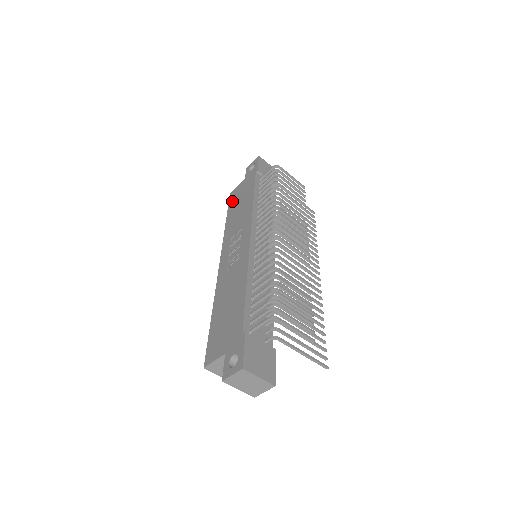
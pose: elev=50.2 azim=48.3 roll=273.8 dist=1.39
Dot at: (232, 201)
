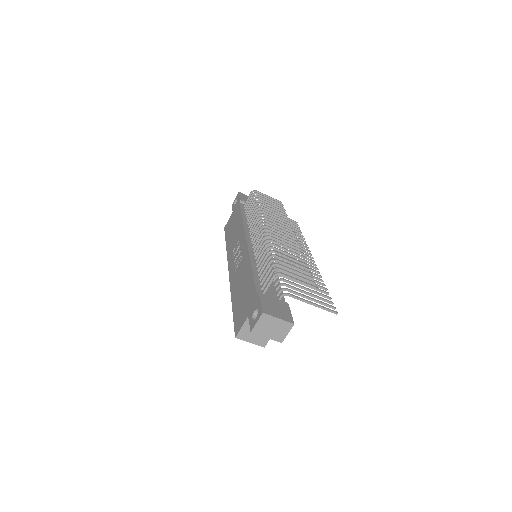
Dot at: (227, 231)
